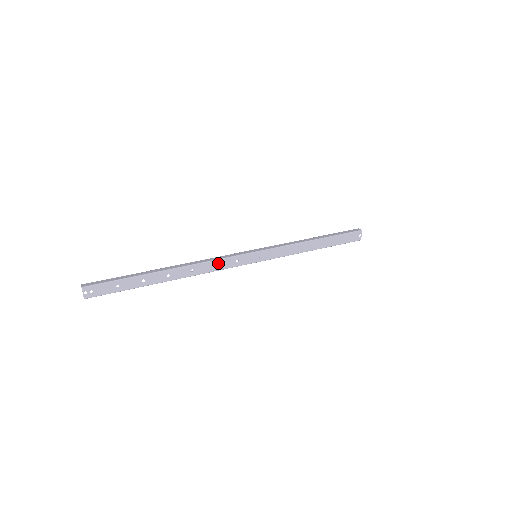
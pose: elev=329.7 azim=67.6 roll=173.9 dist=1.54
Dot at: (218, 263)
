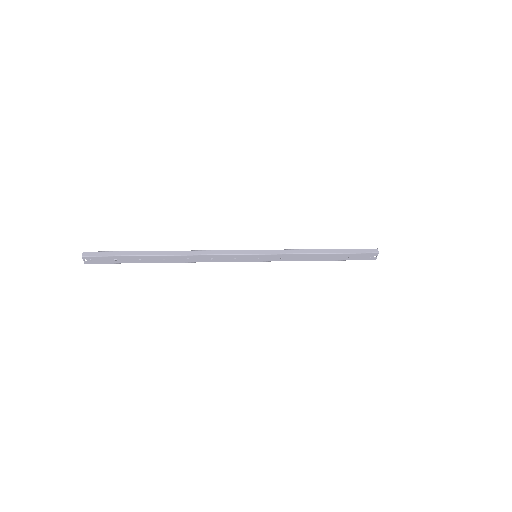
Dot at: (215, 257)
